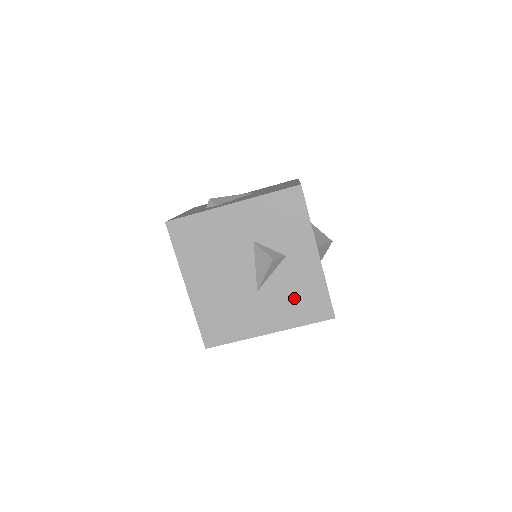
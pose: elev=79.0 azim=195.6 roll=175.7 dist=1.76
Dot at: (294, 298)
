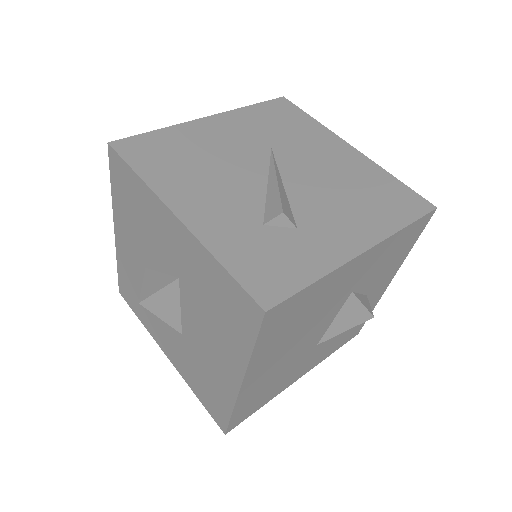
Dot at: (342, 334)
